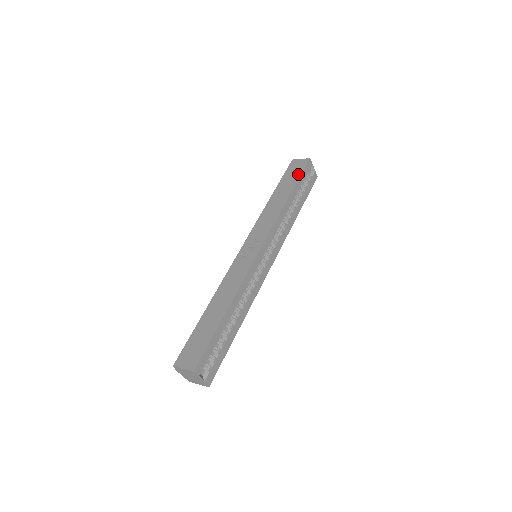
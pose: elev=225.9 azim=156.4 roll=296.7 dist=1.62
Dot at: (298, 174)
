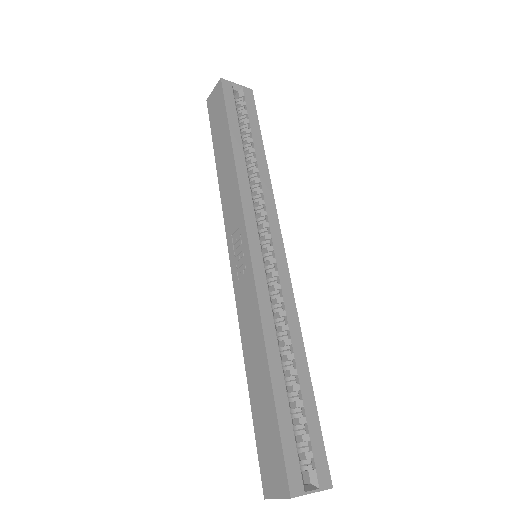
Dot at: (222, 111)
